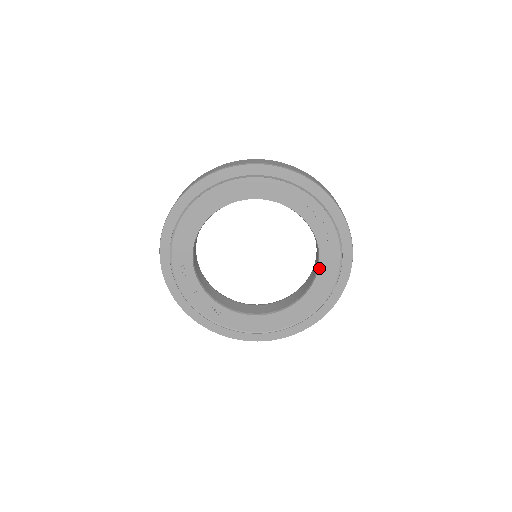
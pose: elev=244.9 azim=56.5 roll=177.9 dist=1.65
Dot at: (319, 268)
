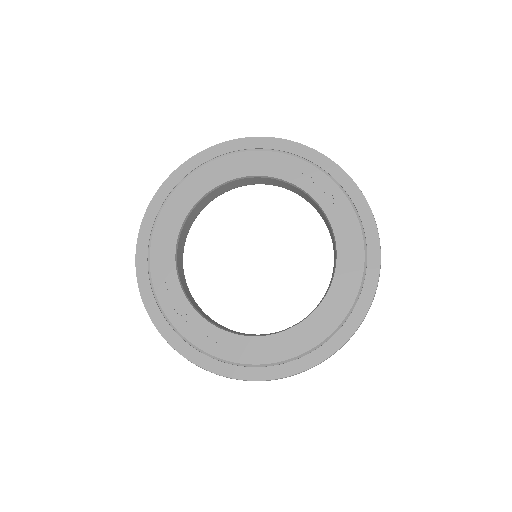
Dot at: (337, 248)
